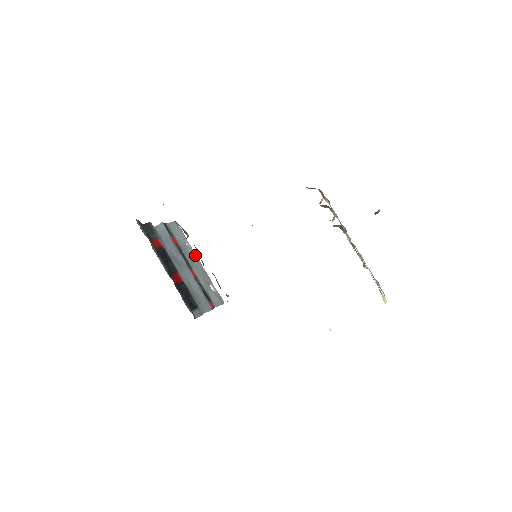
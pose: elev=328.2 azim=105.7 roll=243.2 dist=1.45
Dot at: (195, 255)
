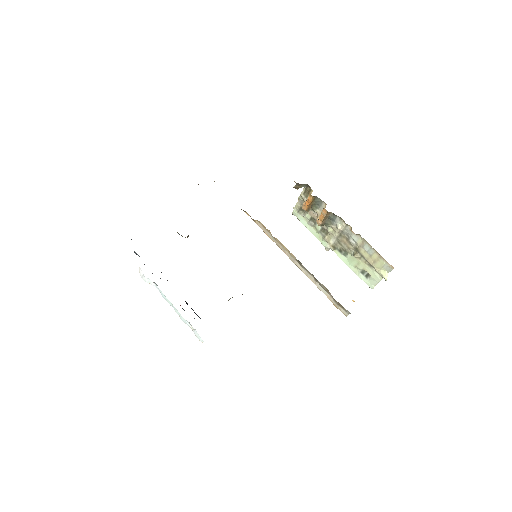
Dot at: occluded
